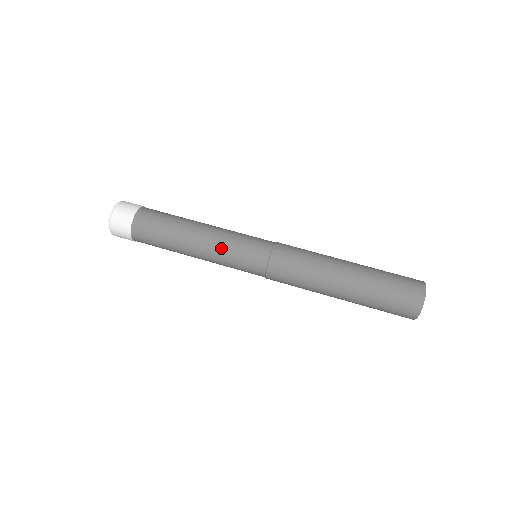
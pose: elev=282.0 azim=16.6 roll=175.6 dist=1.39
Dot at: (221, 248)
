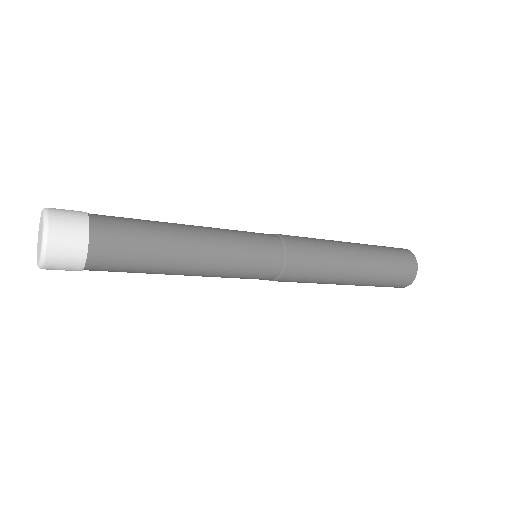
Dot at: (226, 267)
